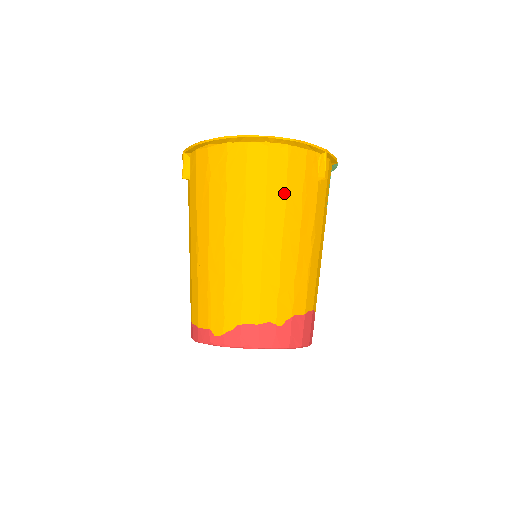
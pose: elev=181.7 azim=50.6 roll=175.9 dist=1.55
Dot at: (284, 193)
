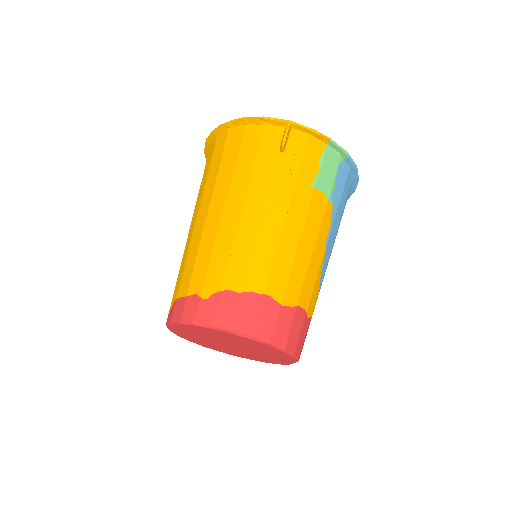
Dot at: (233, 167)
